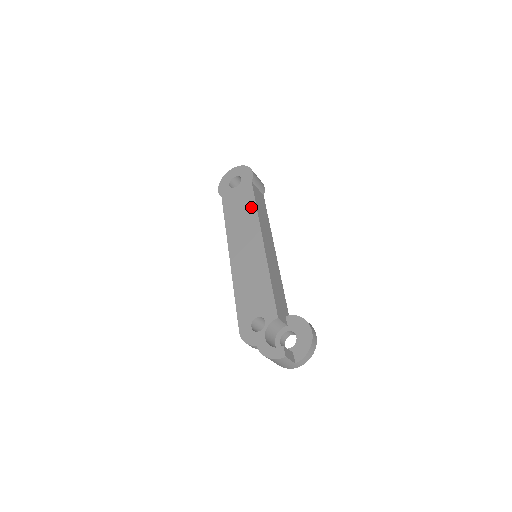
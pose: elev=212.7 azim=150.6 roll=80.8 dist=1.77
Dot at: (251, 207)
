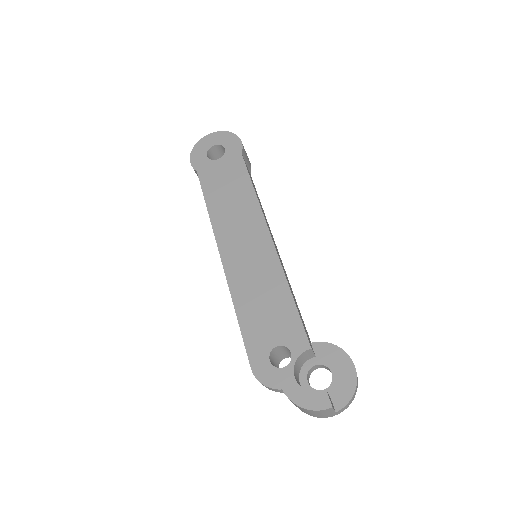
Dot at: (246, 188)
